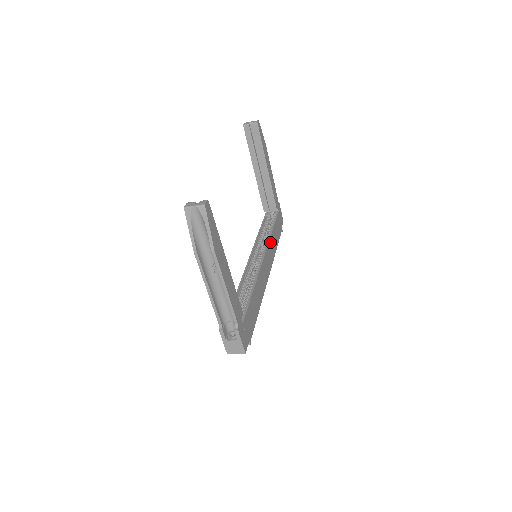
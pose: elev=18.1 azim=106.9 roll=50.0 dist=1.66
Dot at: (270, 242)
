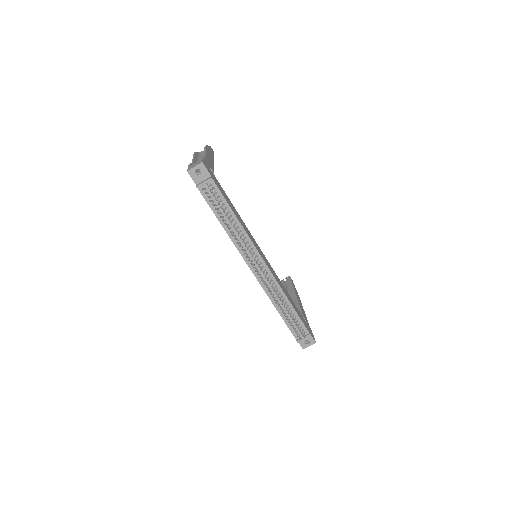
Dot at: (279, 281)
